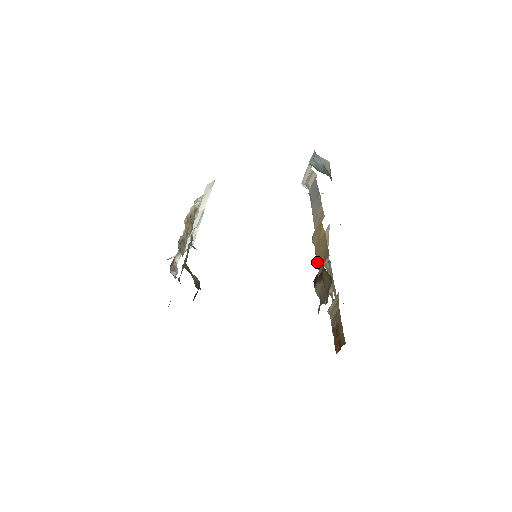
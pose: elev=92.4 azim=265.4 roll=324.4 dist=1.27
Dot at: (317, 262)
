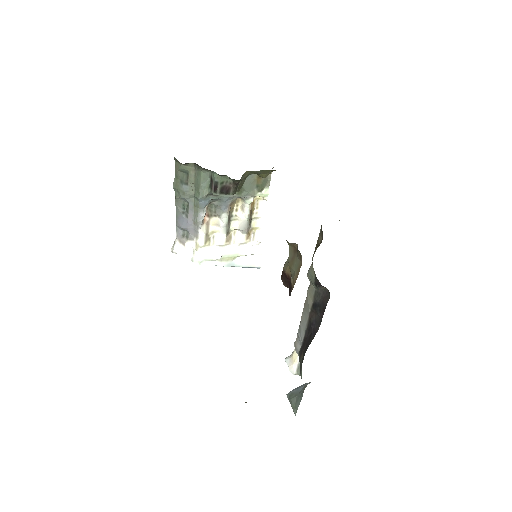
Dot at: occluded
